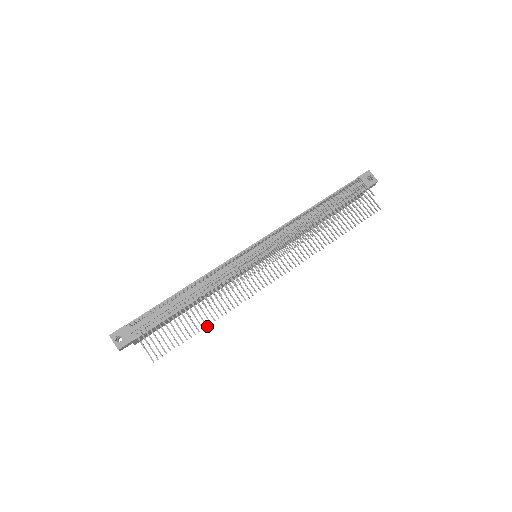
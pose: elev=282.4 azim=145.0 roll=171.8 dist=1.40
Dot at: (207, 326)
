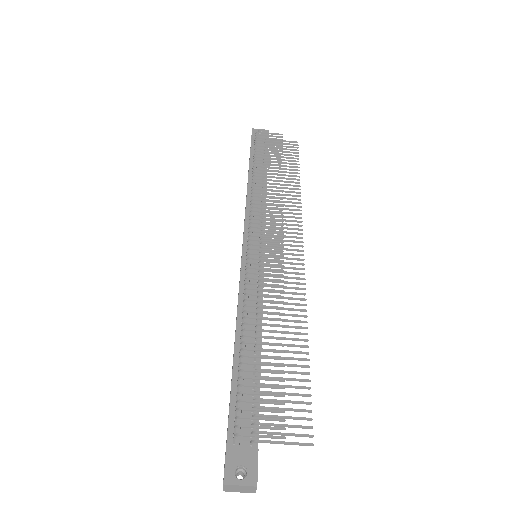
Dot at: (308, 347)
